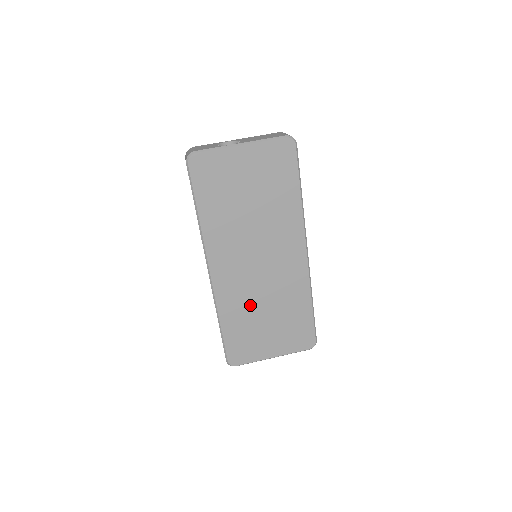
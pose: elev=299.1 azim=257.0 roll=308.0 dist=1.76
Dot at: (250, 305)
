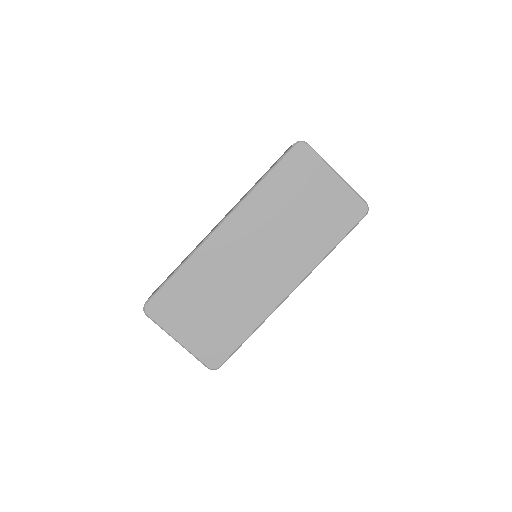
Dot at: (214, 281)
